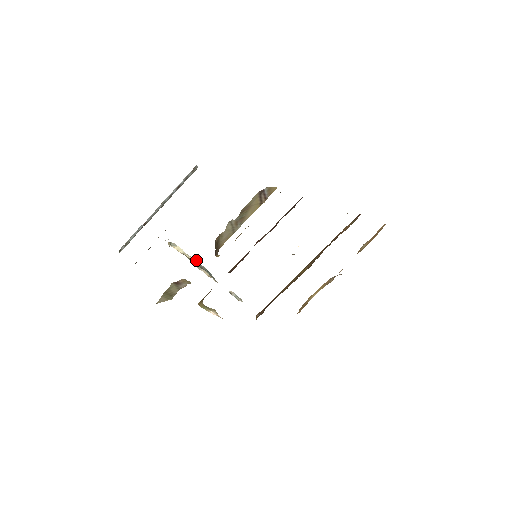
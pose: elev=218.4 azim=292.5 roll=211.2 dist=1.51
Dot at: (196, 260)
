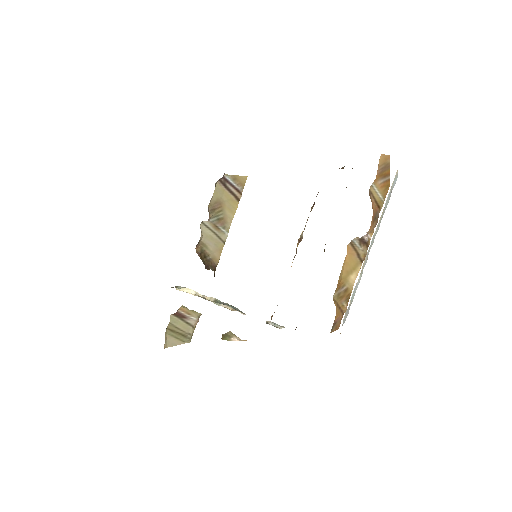
Dot at: (214, 298)
